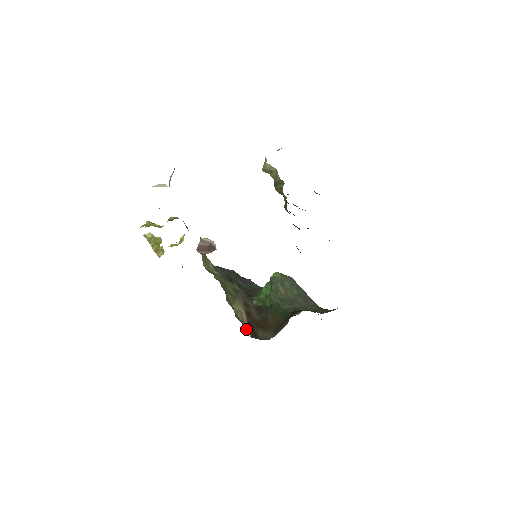
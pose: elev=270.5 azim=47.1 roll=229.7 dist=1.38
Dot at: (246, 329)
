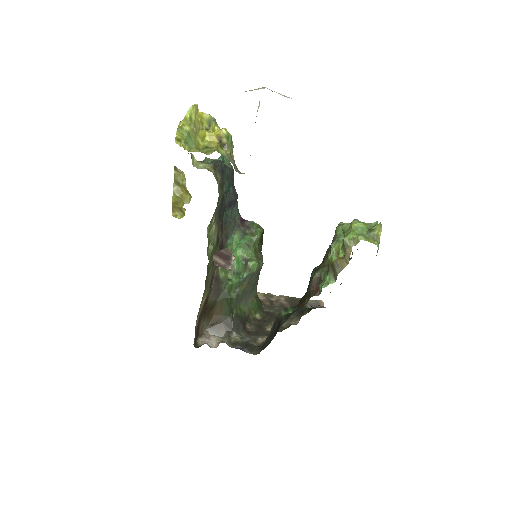
Dot at: occluded
